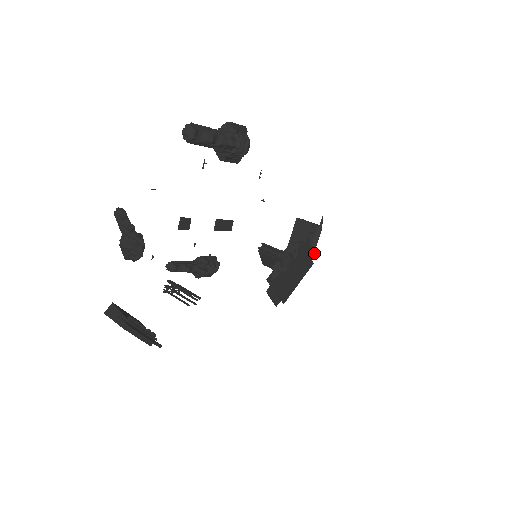
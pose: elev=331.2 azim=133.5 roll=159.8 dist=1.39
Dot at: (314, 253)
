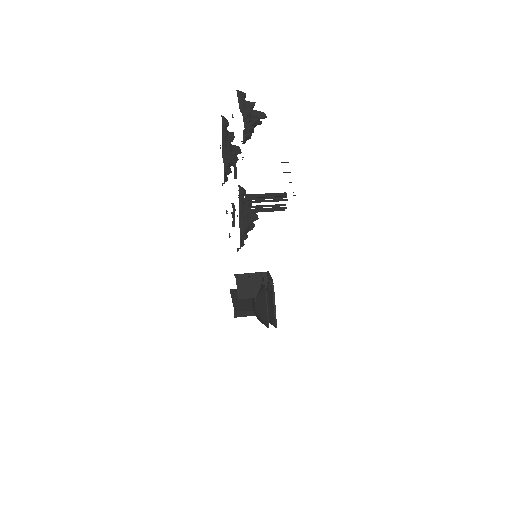
Dot at: occluded
